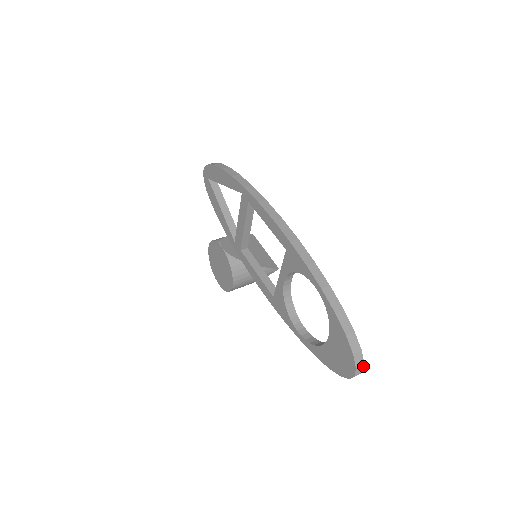
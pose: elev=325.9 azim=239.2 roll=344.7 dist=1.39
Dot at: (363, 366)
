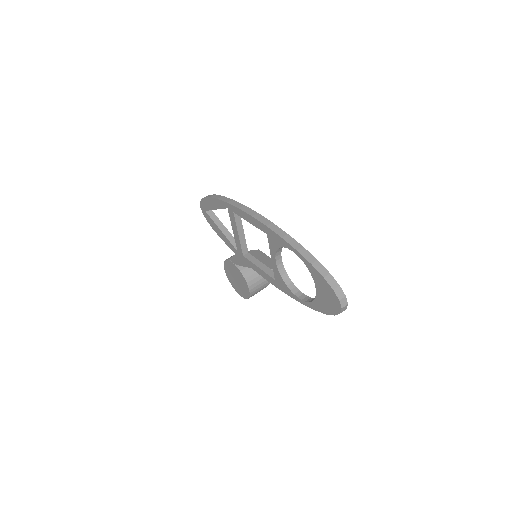
Dot at: (346, 298)
